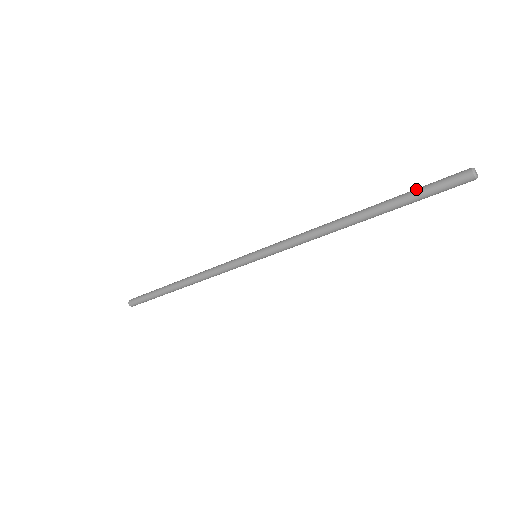
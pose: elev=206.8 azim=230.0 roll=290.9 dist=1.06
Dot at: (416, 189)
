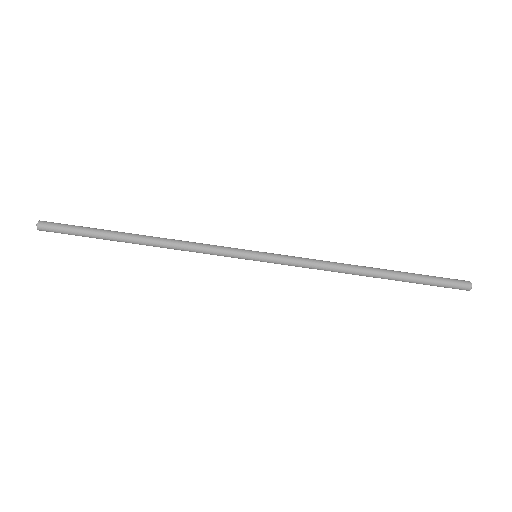
Dot at: (427, 275)
